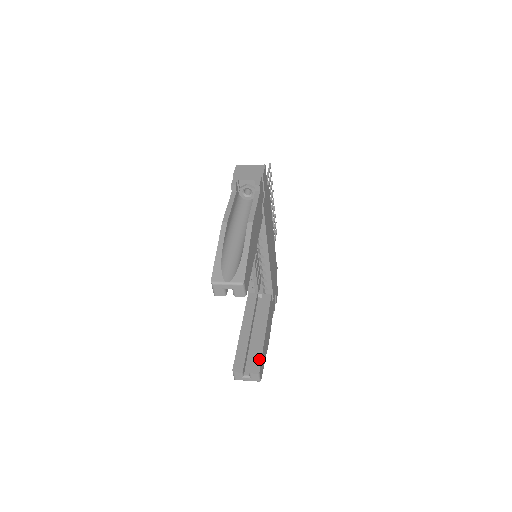
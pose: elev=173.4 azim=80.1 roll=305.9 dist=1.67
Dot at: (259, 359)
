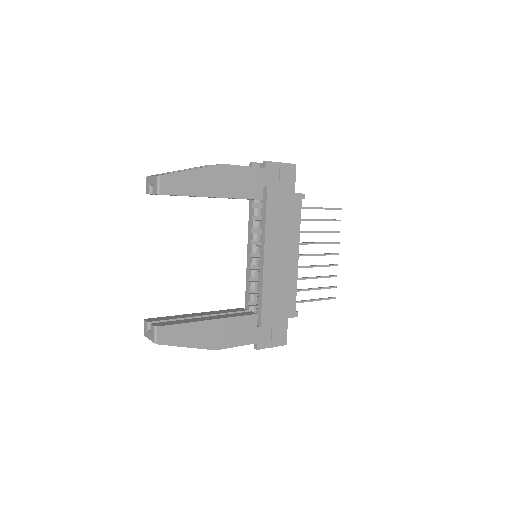
Dot at: (172, 323)
